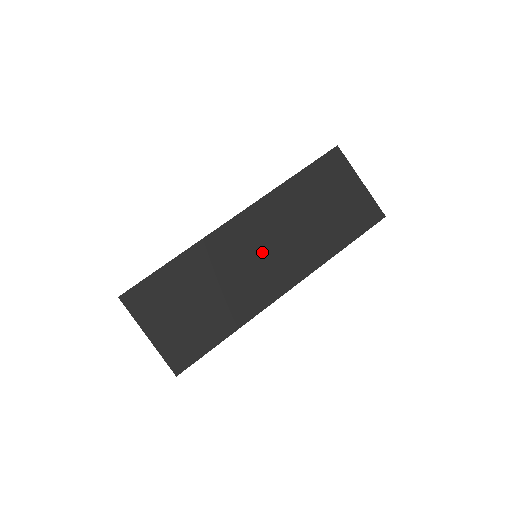
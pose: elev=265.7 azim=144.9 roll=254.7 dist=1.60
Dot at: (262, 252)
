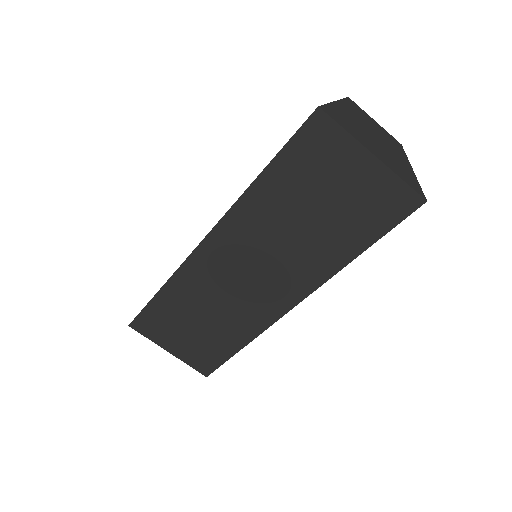
Dot at: (248, 274)
